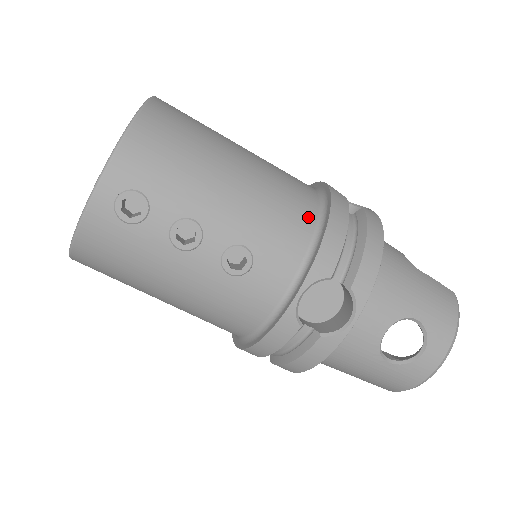
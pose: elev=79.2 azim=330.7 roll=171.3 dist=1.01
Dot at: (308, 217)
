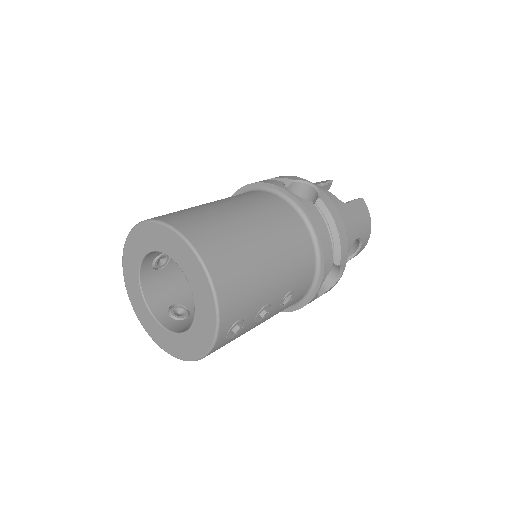
Dot at: (308, 243)
